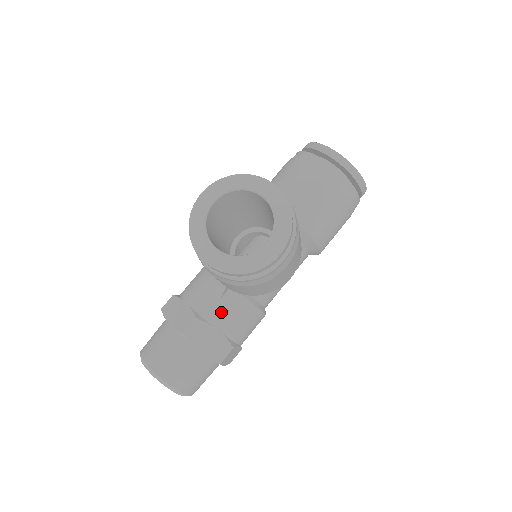
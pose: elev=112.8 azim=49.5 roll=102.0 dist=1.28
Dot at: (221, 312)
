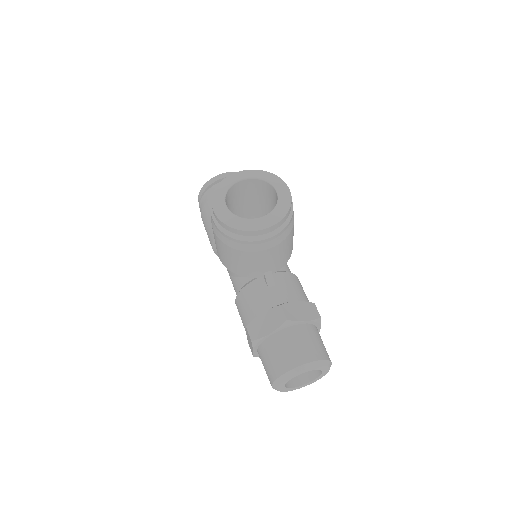
Dot at: (285, 291)
